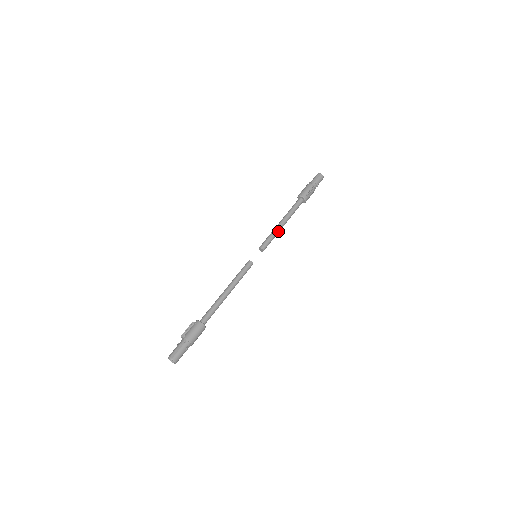
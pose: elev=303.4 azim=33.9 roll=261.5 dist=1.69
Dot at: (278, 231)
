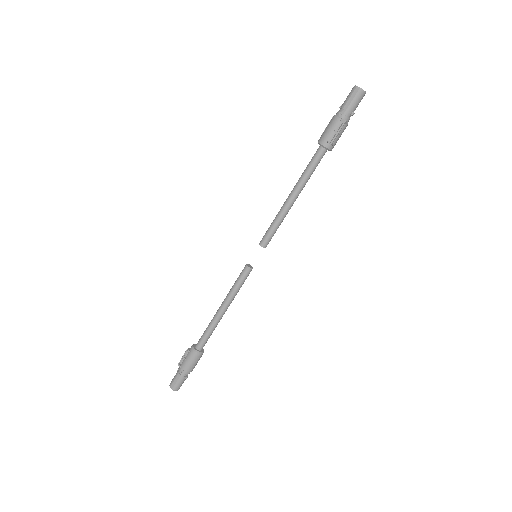
Dot at: (285, 214)
